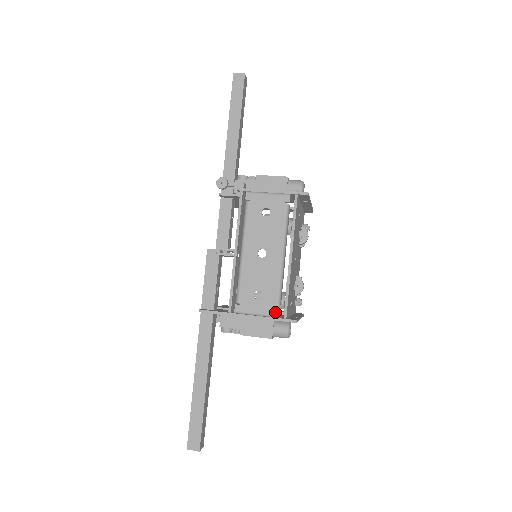
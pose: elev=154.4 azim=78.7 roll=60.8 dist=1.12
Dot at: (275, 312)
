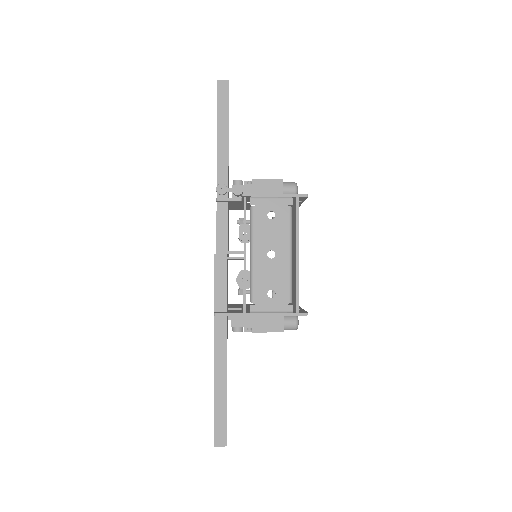
Dot at: (289, 308)
